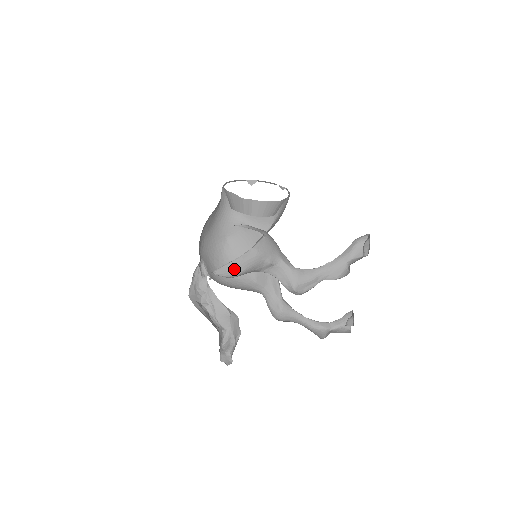
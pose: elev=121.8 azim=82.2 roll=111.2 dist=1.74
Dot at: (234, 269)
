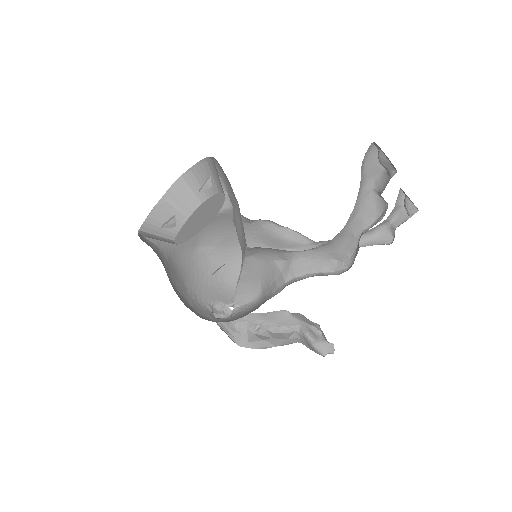
Dot at: (250, 287)
